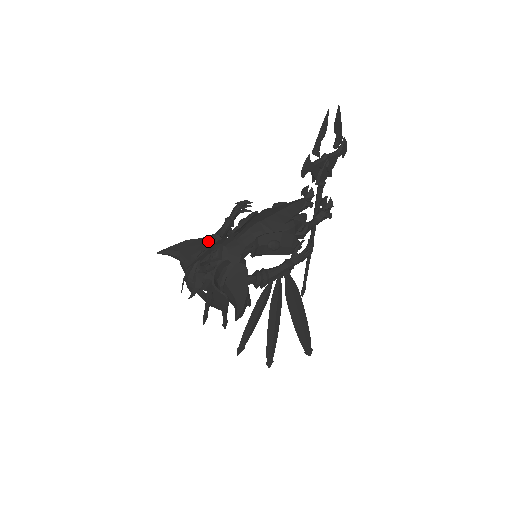
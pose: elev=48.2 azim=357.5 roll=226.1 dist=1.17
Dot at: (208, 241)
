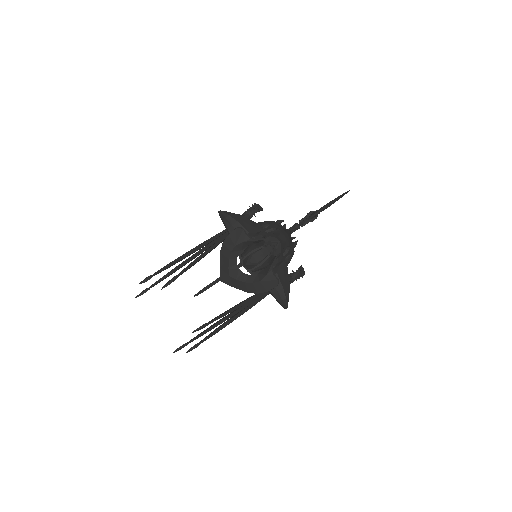
Dot at: (261, 228)
